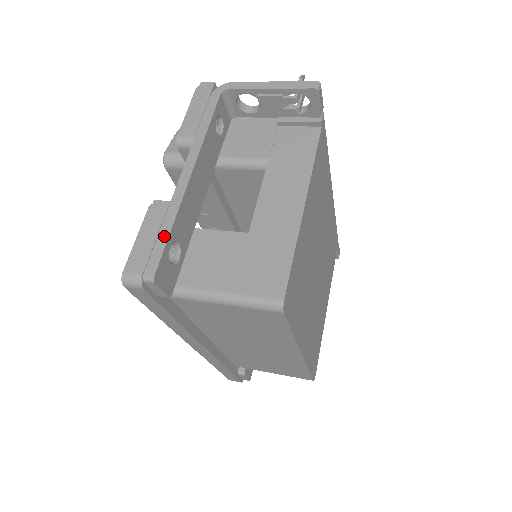
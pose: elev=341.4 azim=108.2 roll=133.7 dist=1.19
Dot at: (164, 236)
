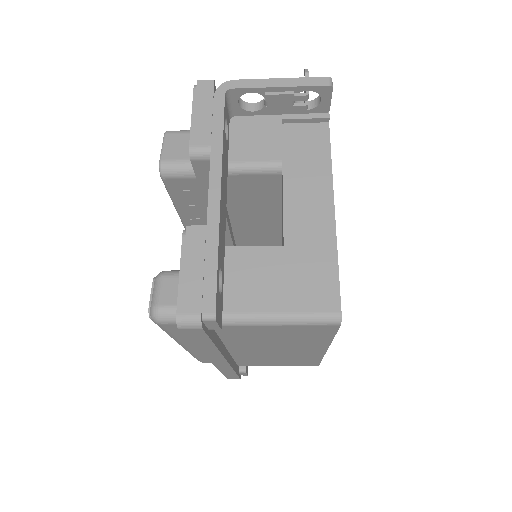
Dot at: (212, 267)
